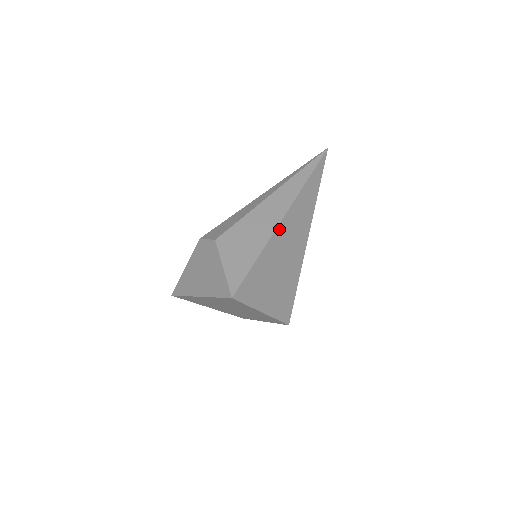
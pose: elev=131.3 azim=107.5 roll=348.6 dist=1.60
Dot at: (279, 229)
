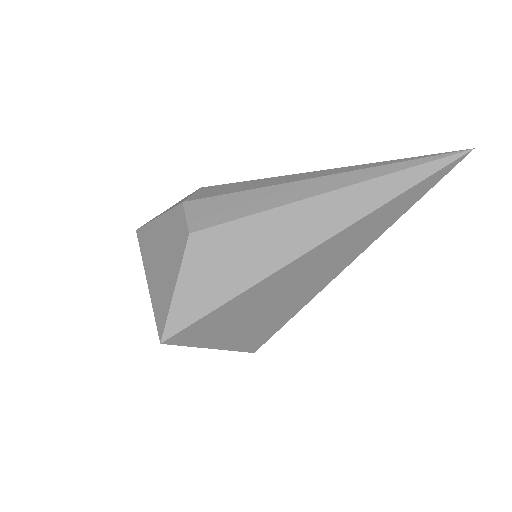
Dot at: (292, 265)
